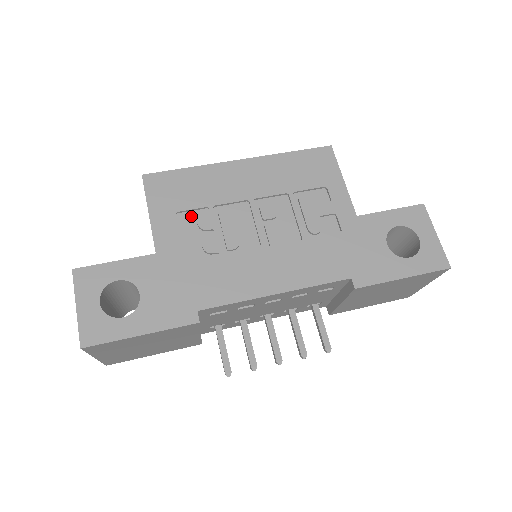
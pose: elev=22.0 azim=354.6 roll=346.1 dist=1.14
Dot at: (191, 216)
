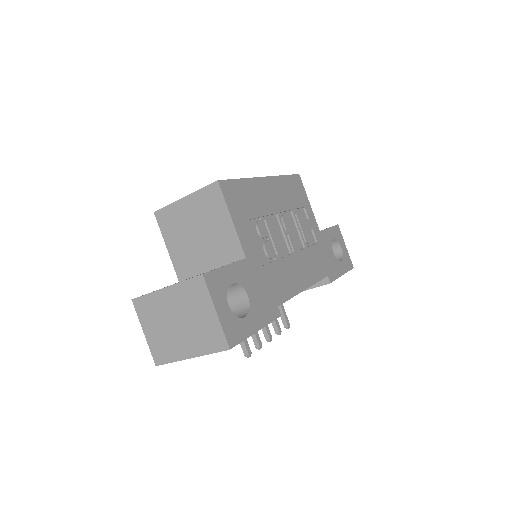
Dot at: (252, 224)
